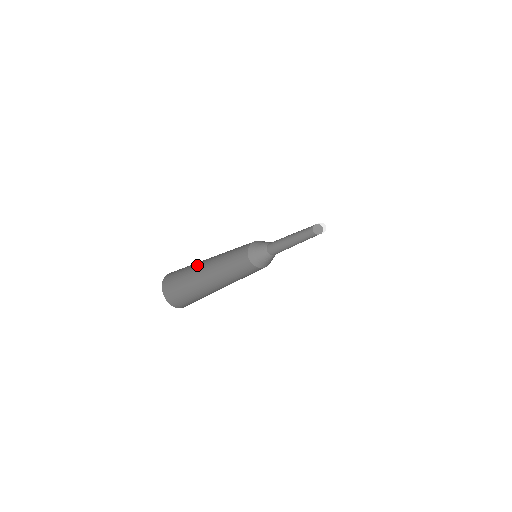
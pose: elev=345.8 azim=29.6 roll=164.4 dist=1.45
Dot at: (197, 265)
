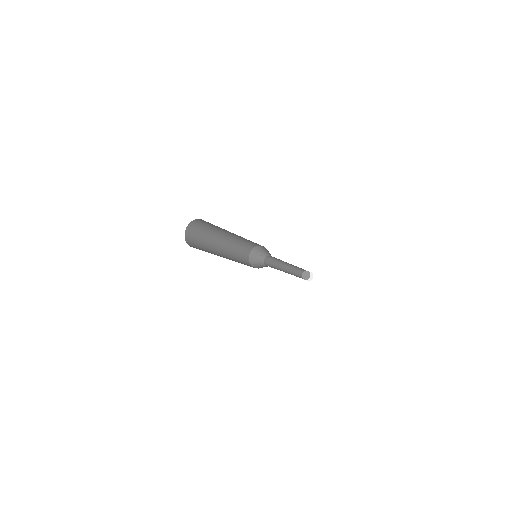
Dot at: (209, 248)
